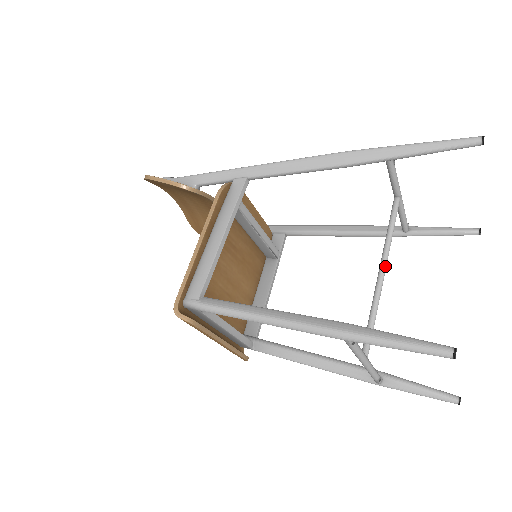
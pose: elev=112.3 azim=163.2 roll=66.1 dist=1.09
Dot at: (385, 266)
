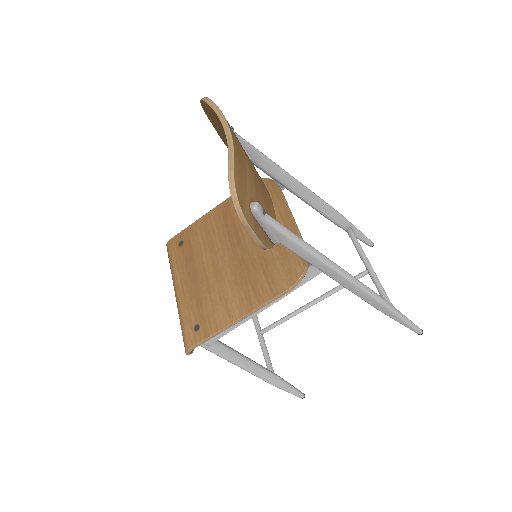
Dot at: occluded
